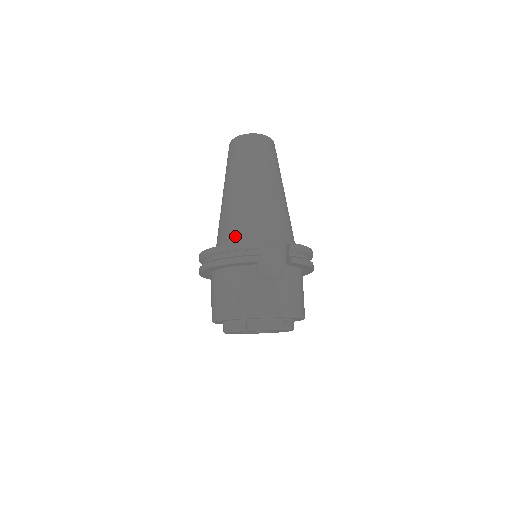
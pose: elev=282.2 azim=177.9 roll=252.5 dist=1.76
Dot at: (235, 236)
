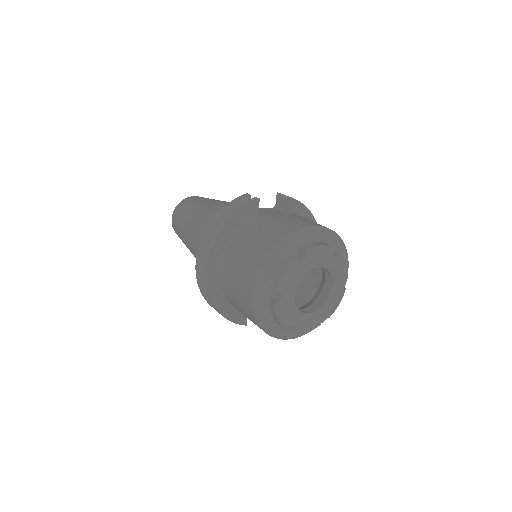
Dot at: occluded
